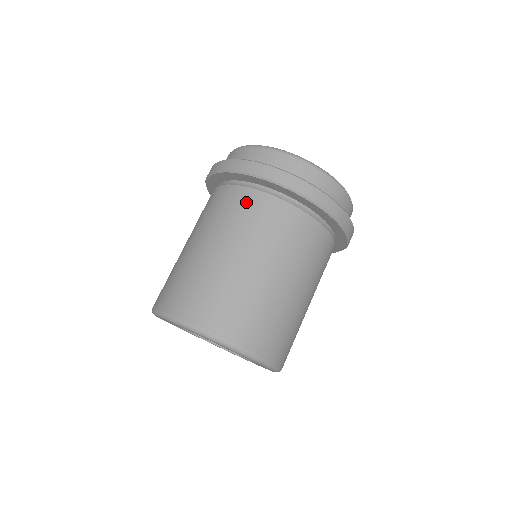
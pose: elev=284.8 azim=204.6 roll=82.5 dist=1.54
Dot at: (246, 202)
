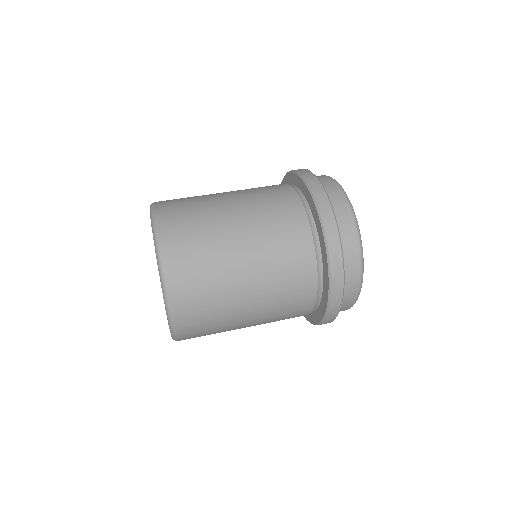
Dot at: (293, 223)
